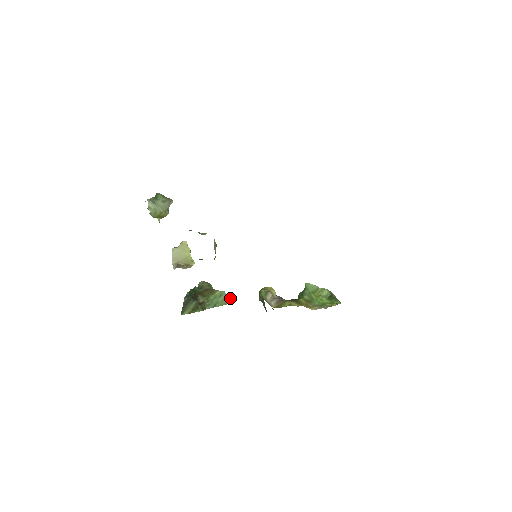
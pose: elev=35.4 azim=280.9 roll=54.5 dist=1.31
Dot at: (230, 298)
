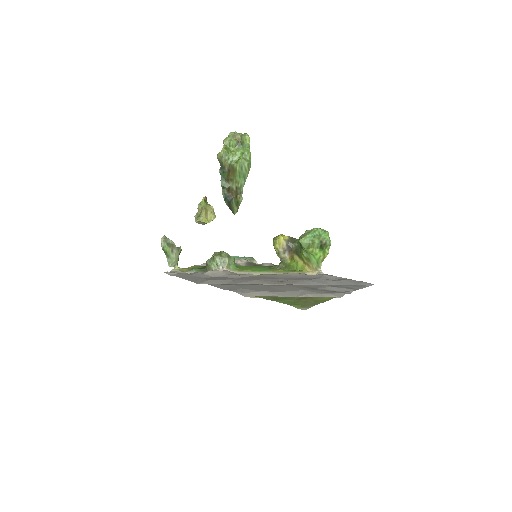
Dot at: (246, 138)
